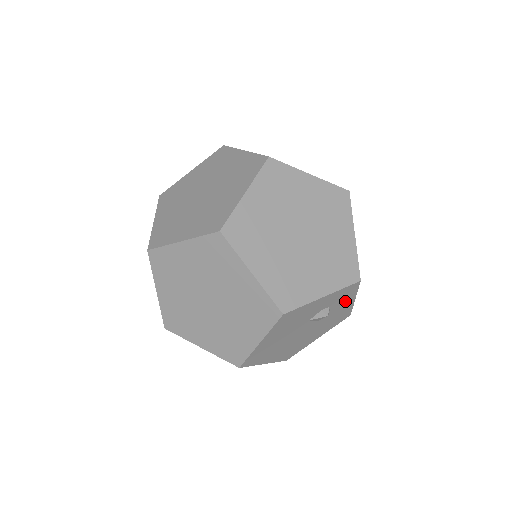
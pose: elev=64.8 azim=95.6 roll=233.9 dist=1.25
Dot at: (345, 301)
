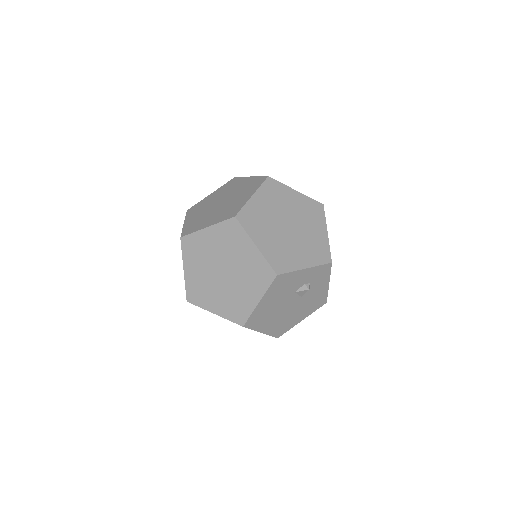
Dot at: (322, 282)
